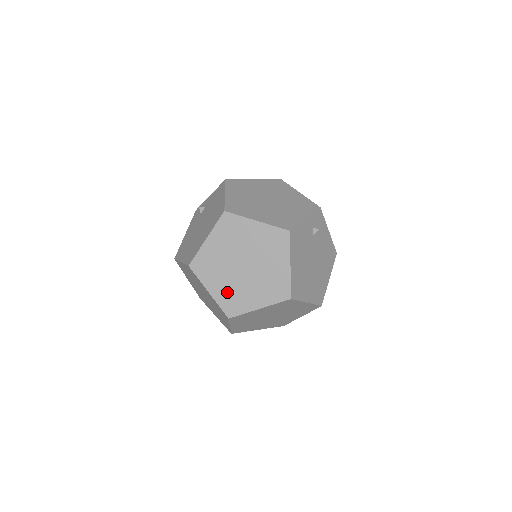
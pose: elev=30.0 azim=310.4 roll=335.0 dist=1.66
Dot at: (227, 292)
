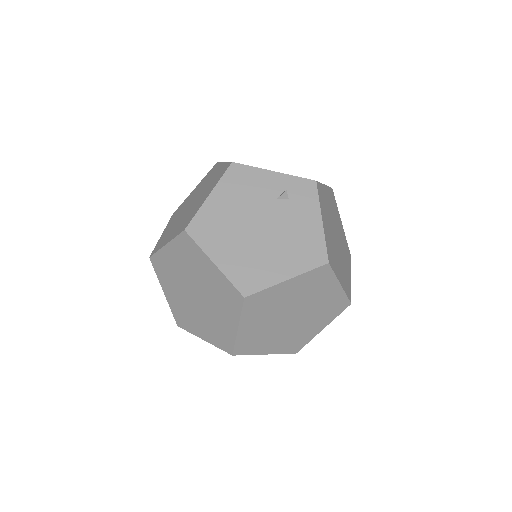
Dot at: (167, 232)
